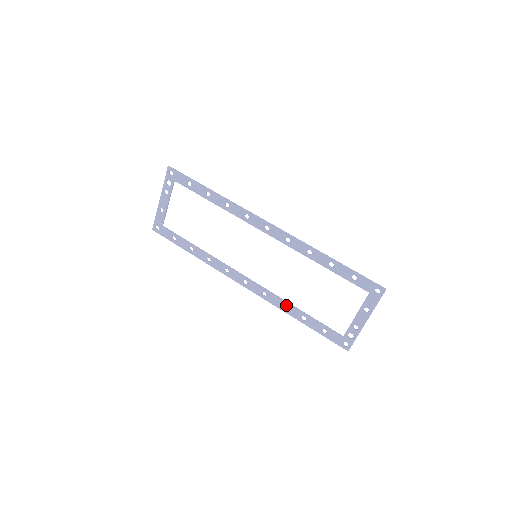
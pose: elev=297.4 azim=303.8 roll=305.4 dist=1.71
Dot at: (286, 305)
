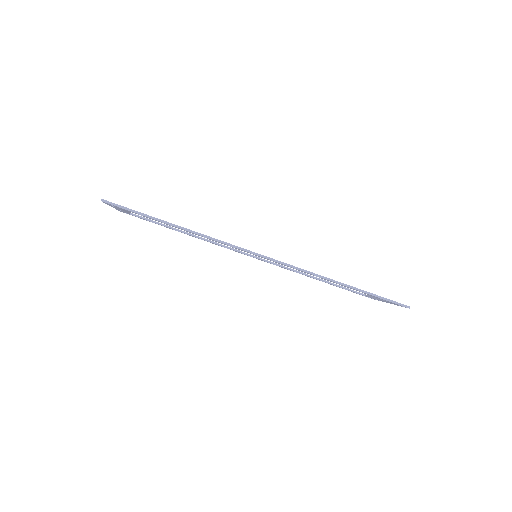
Dot at: occluded
